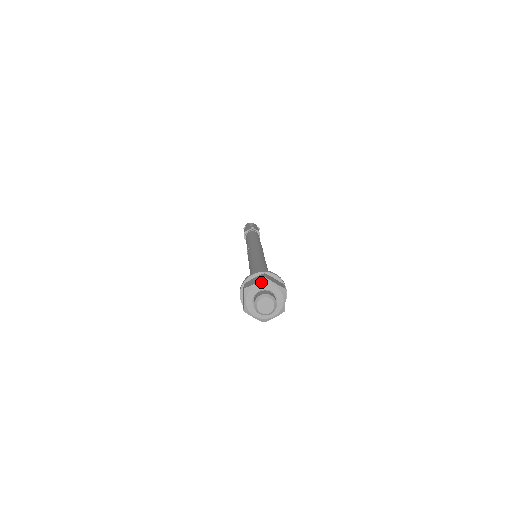
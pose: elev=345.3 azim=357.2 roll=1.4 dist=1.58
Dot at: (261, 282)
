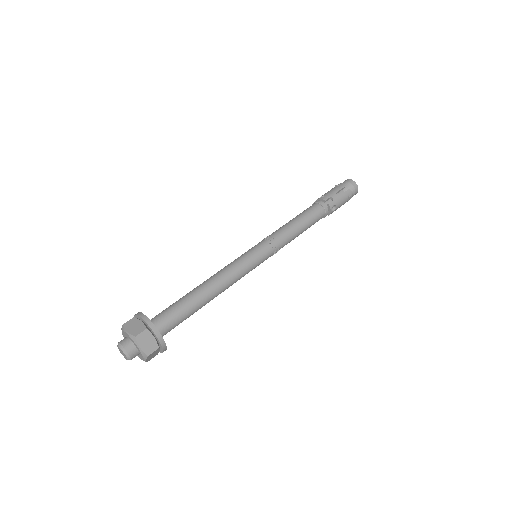
Dot at: (131, 336)
